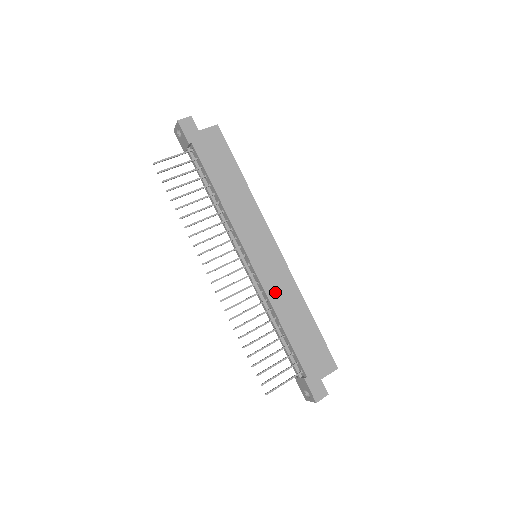
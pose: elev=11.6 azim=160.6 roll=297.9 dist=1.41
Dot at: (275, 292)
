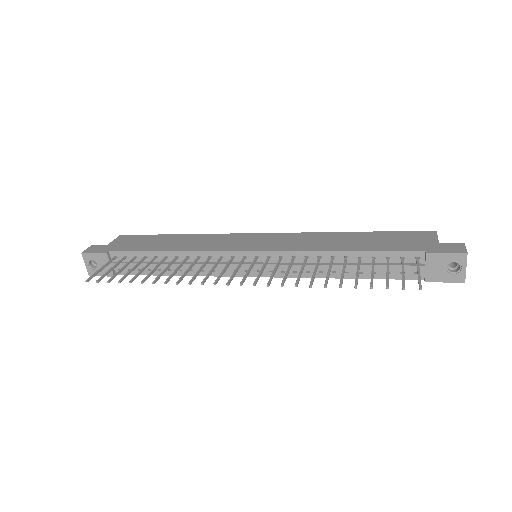
Dot at: (303, 246)
